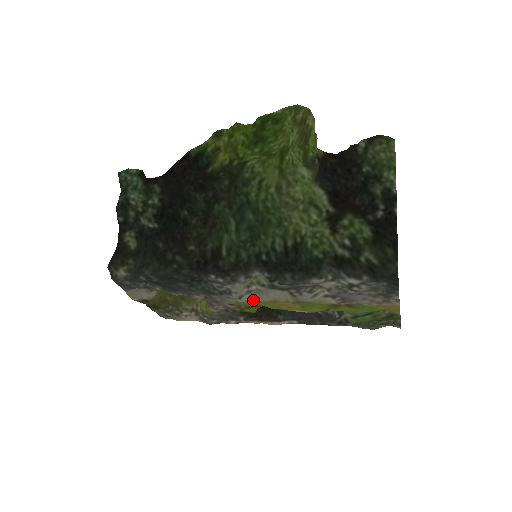
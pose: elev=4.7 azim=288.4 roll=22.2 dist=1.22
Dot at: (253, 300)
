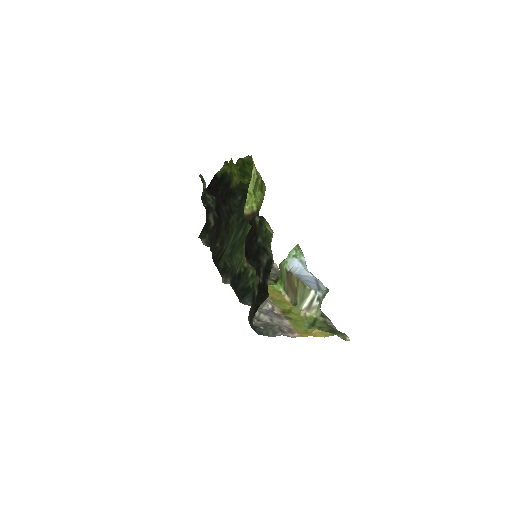
Dot at: occluded
